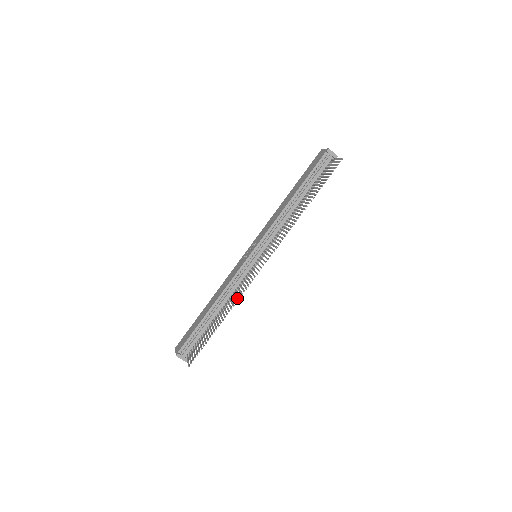
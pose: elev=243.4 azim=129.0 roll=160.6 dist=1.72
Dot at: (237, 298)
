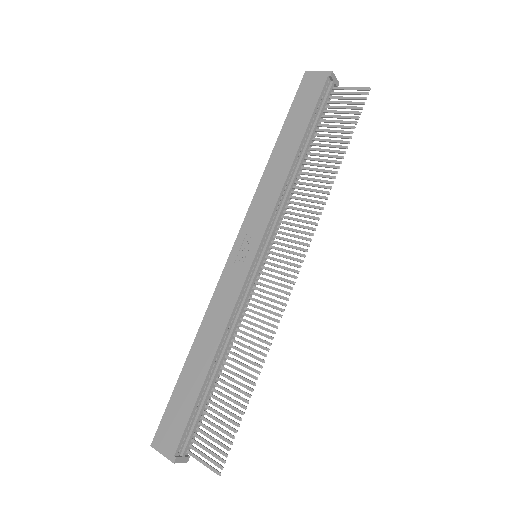
Dot at: (268, 335)
